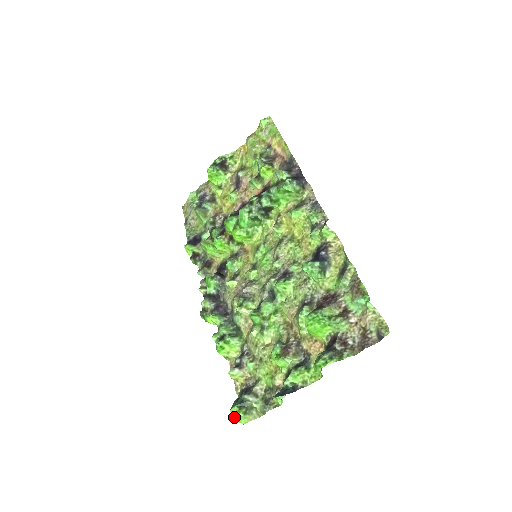
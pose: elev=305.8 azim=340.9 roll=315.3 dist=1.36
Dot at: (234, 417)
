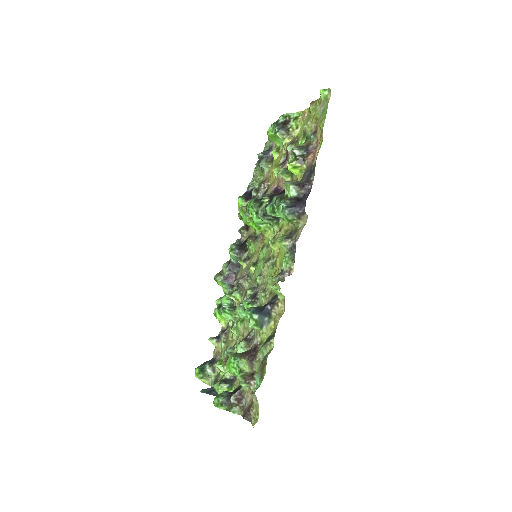
Dot at: occluded
